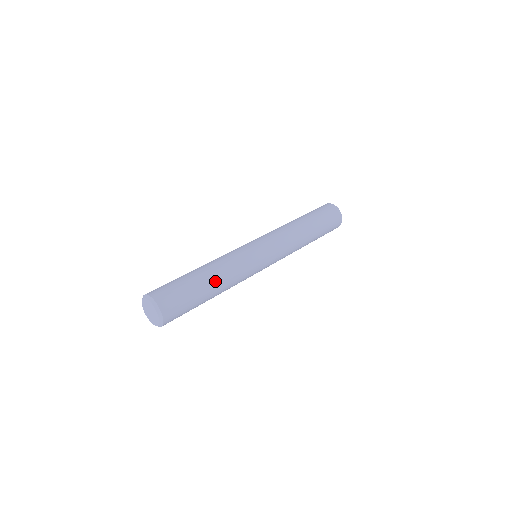
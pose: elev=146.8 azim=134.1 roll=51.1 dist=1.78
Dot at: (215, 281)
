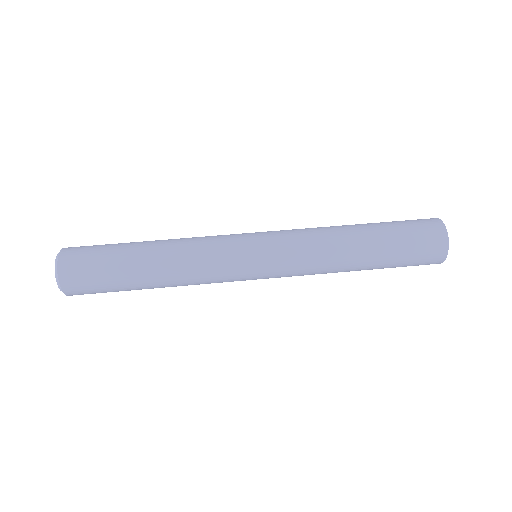
Dot at: (154, 250)
